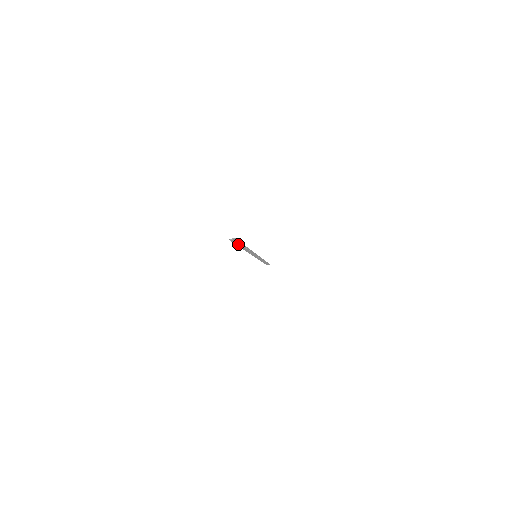
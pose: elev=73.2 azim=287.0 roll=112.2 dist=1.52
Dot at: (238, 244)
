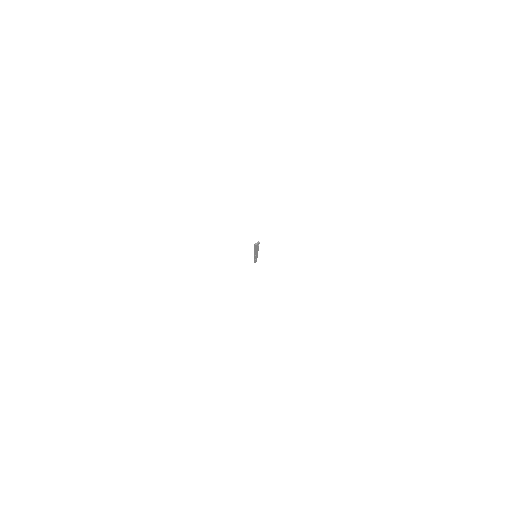
Dot at: (256, 247)
